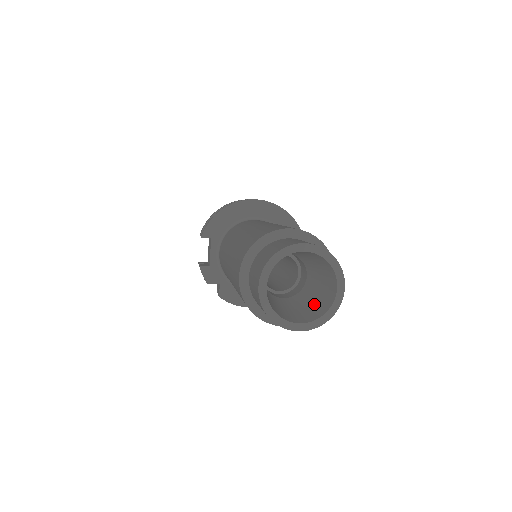
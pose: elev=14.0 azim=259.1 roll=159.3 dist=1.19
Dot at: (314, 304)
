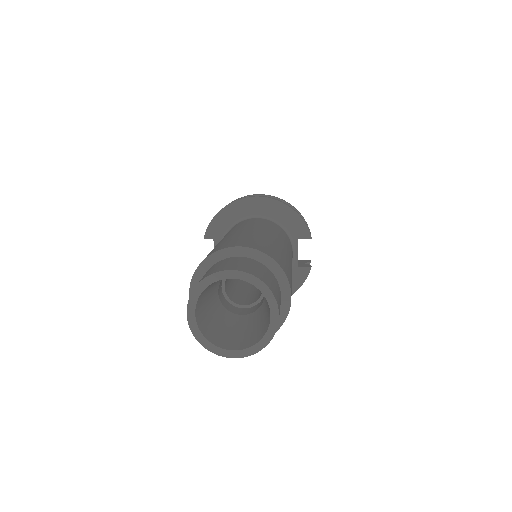
Dot at: (259, 327)
